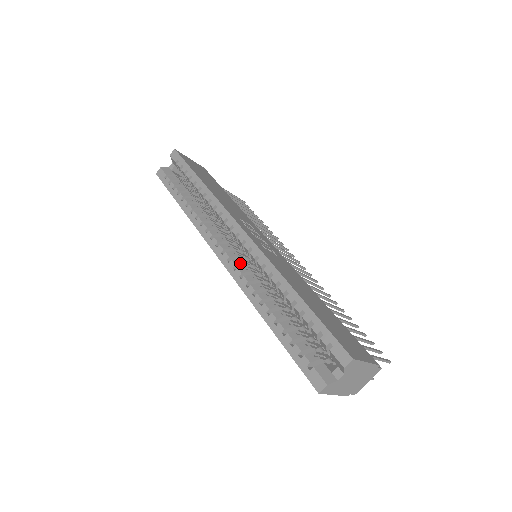
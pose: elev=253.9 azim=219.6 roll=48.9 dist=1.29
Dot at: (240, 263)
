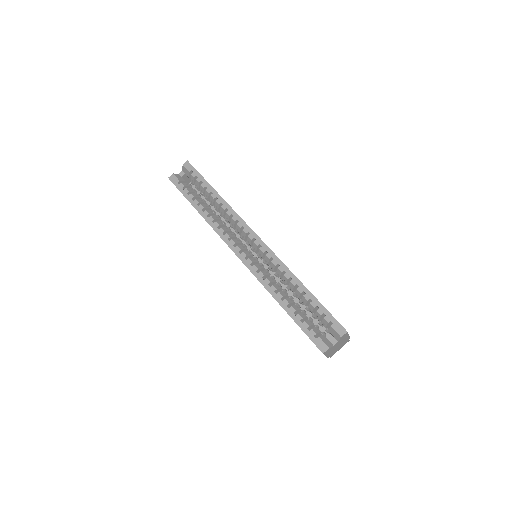
Dot at: (255, 261)
